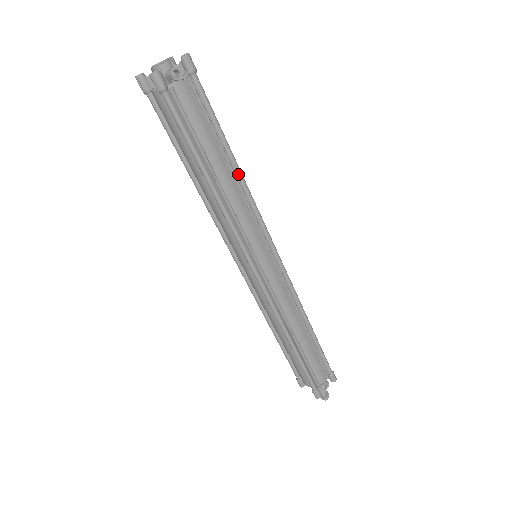
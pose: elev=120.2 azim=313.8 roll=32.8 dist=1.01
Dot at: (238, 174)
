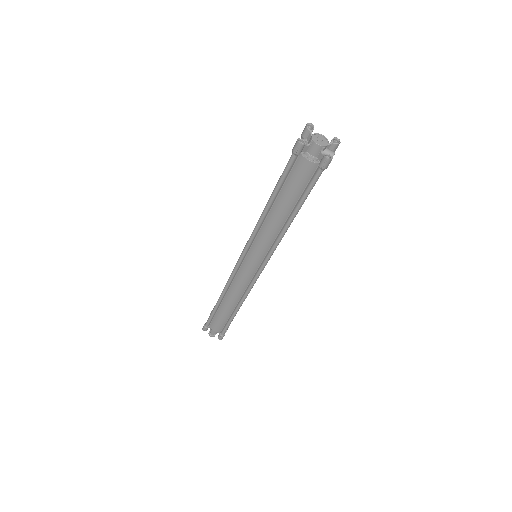
Dot at: occluded
